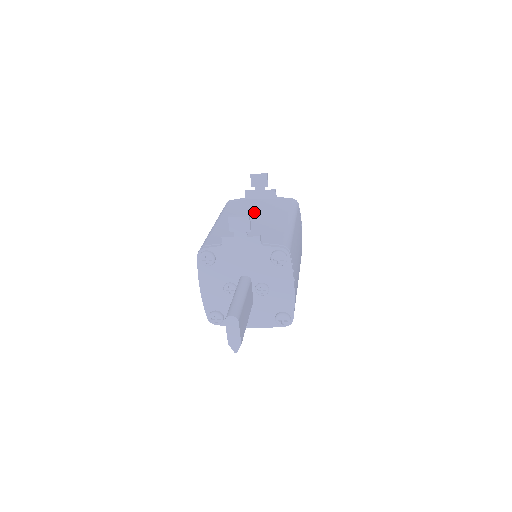
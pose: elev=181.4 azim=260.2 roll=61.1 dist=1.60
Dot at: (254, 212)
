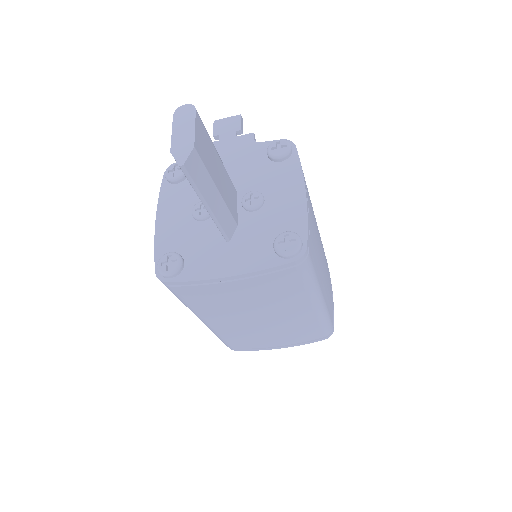
Dot at: occluded
